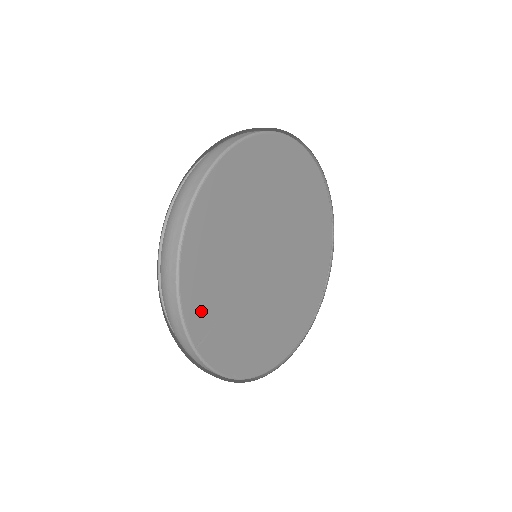
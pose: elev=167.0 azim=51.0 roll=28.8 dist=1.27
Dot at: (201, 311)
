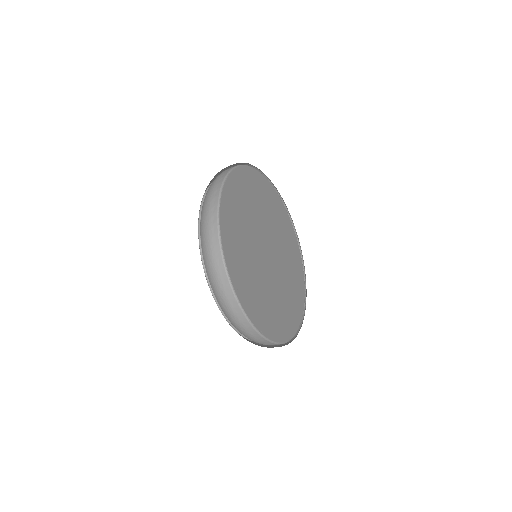
Dot at: (235, 267)
